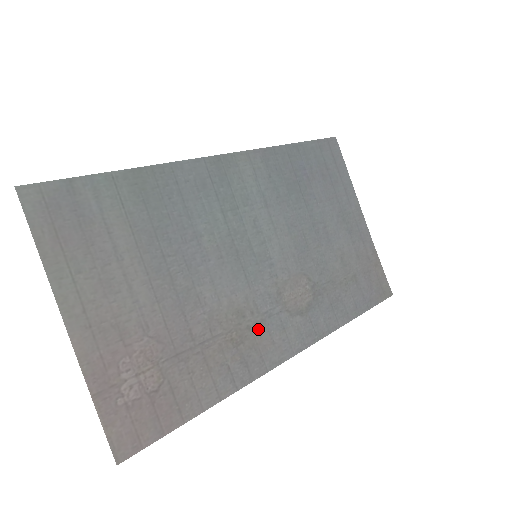
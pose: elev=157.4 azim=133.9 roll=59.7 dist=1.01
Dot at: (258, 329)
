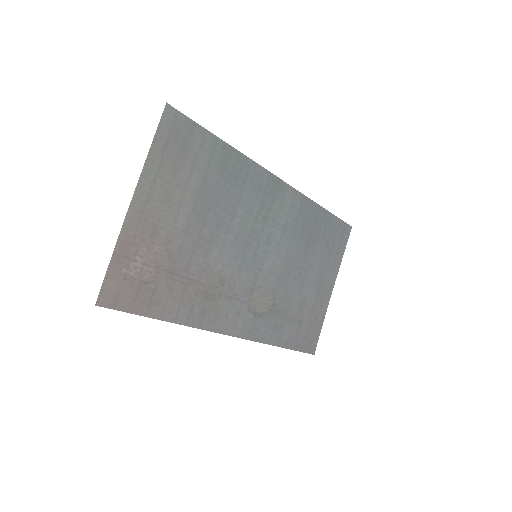
Dot at: (225, 300)
